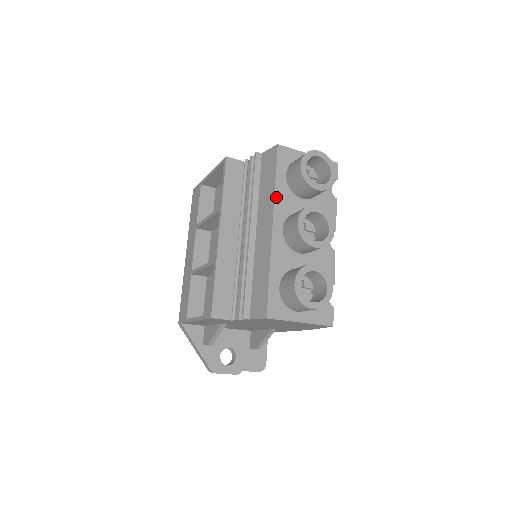
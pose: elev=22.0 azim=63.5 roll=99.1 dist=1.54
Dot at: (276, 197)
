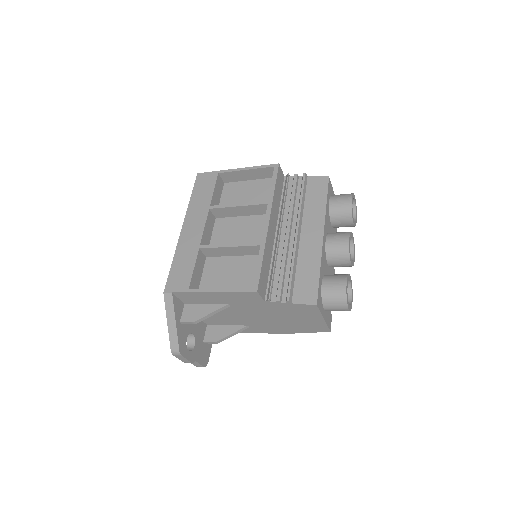
Dot at: (326, 214)
